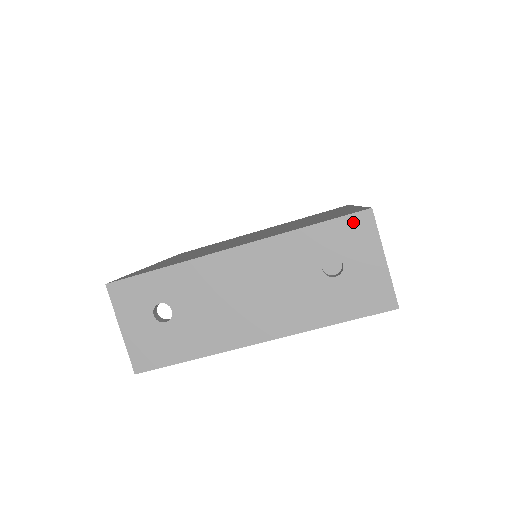
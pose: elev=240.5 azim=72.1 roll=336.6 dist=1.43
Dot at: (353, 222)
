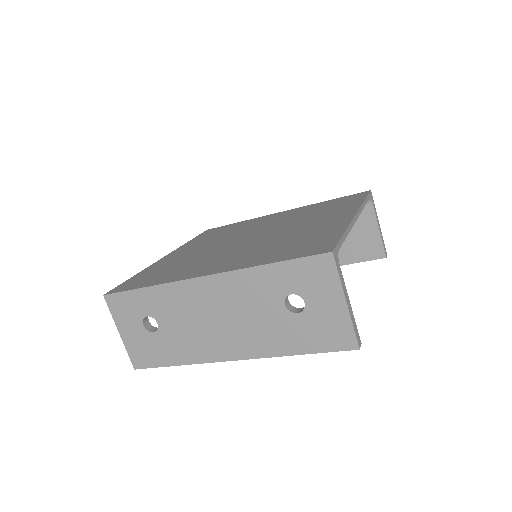
Dot at: (313, 264)
